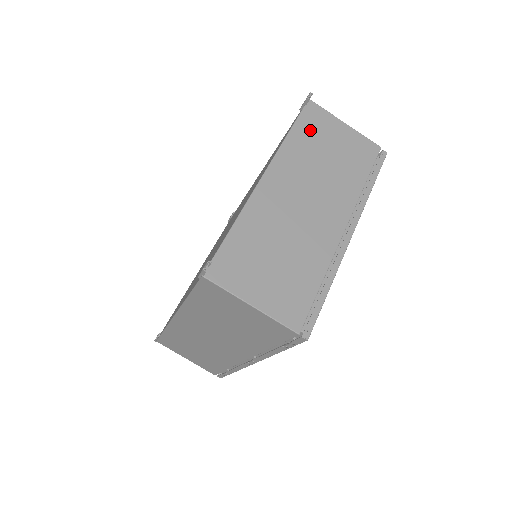
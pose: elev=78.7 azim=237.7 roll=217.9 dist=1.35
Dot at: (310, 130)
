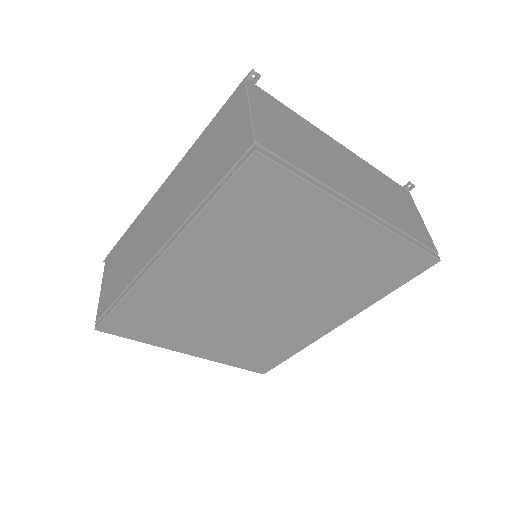
Dot at: (394, 188)
